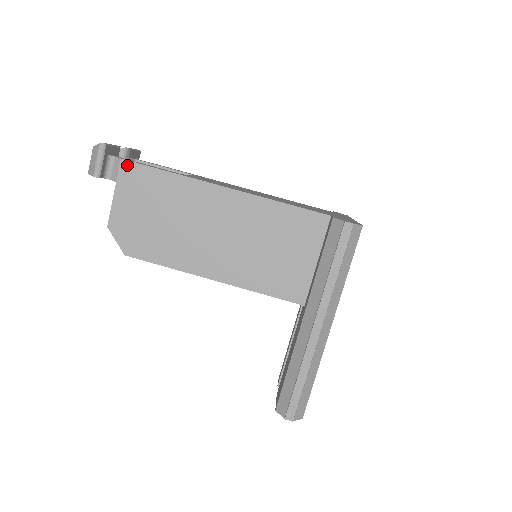
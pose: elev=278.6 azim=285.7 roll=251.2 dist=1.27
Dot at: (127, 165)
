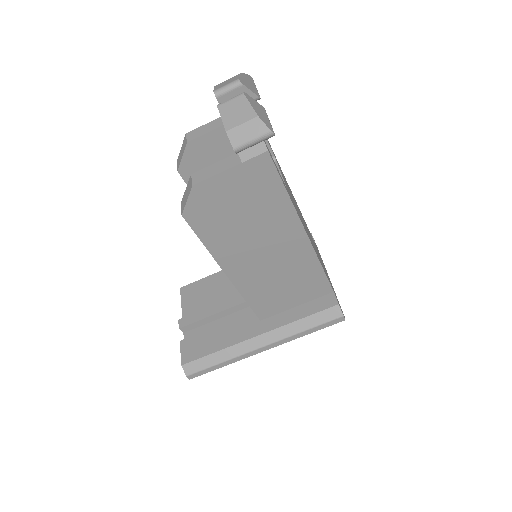
Dot at: (266, 160)
